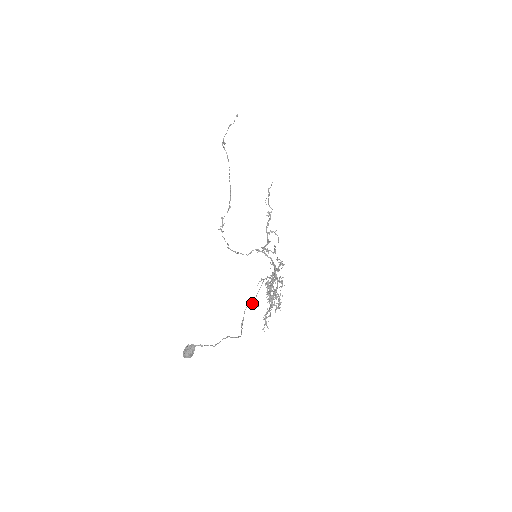
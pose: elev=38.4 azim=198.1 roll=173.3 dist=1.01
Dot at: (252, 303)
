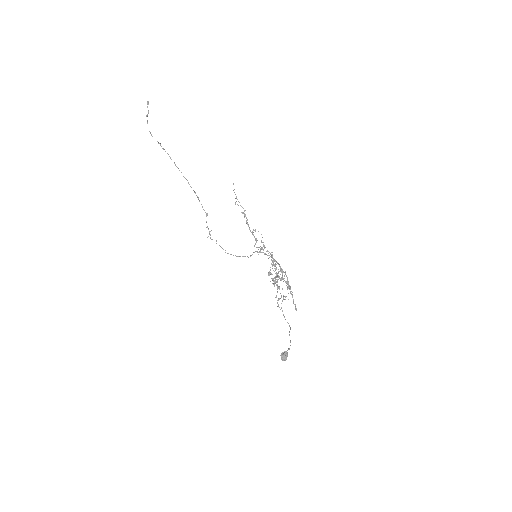
Dot at: (283, 299)
